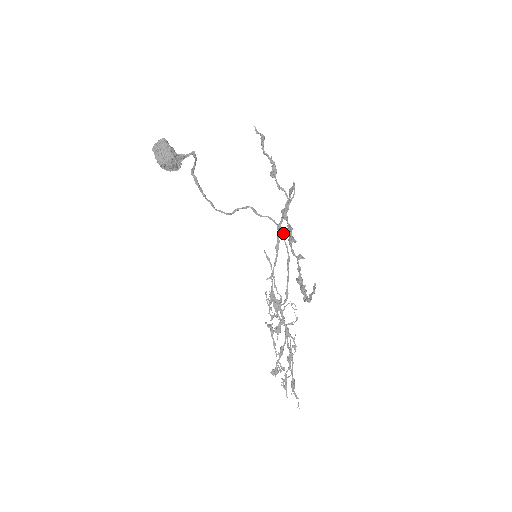
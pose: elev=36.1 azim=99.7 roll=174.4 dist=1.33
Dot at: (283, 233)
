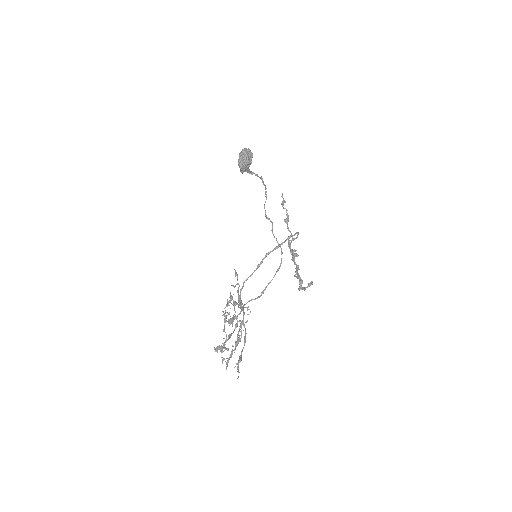
Dot at: occluded
